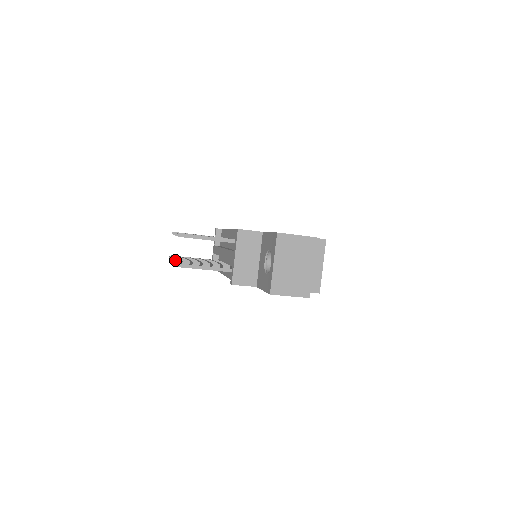
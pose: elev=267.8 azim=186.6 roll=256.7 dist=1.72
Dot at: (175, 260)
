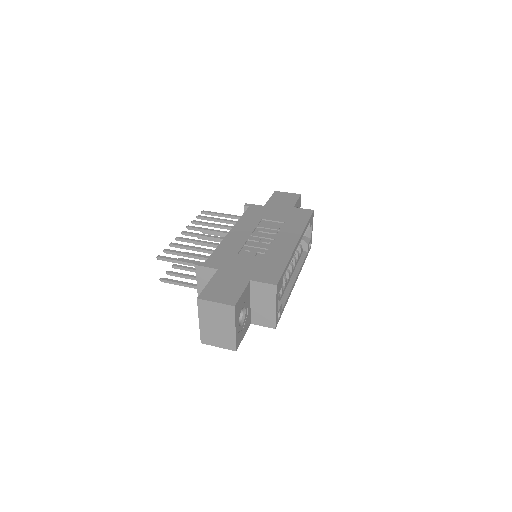
Dot at: occluded
